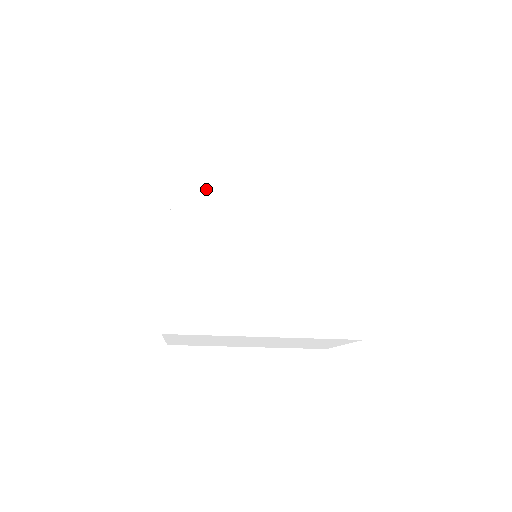
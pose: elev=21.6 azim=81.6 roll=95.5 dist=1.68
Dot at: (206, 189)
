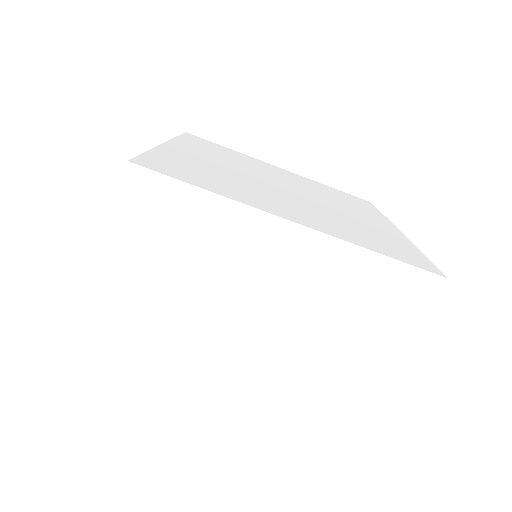
Dot at: (215, 151)
